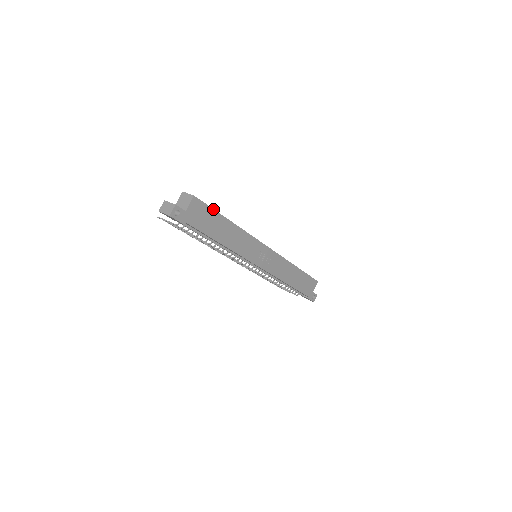
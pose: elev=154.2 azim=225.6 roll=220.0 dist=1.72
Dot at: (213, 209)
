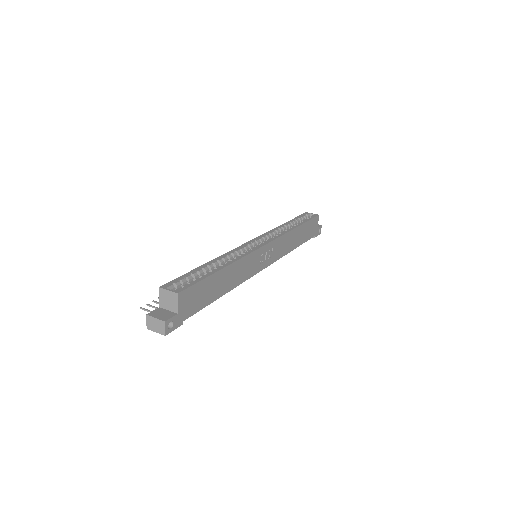
Dot at: (202, 280)
